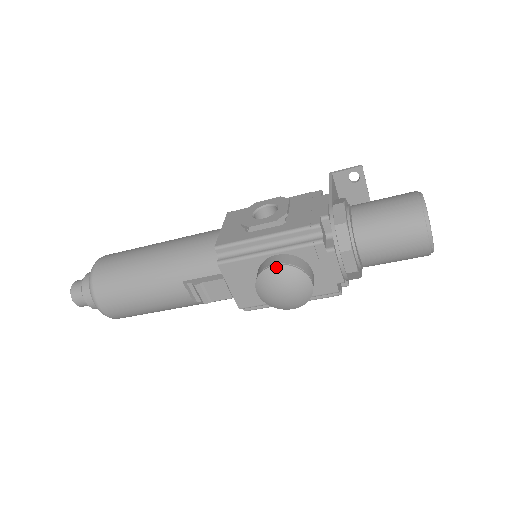
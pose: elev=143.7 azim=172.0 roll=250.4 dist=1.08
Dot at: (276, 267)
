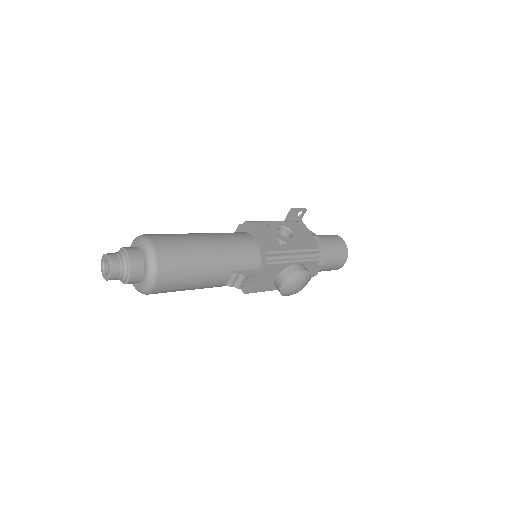
Dot at: (304, 272)
